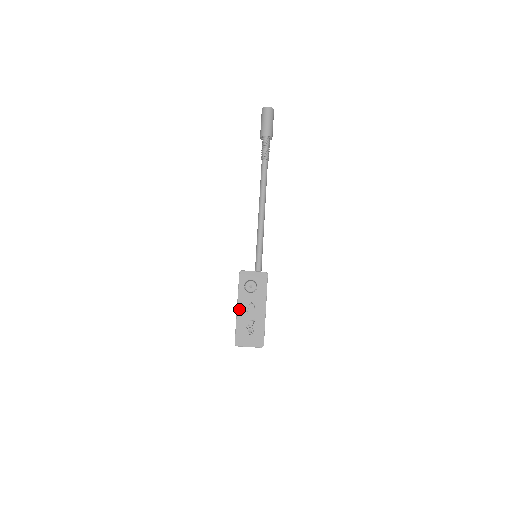
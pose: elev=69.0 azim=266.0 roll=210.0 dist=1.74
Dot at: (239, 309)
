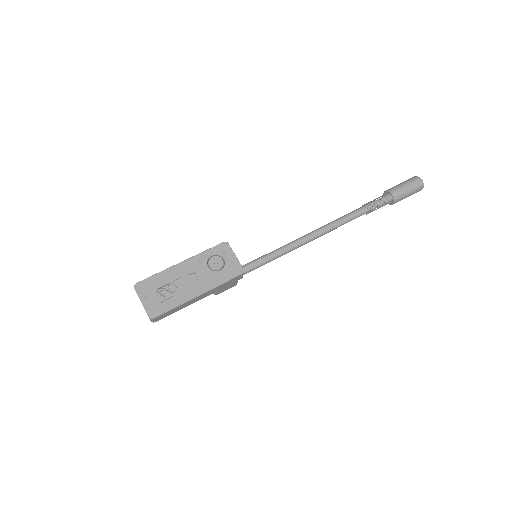
Dot at: (181, 265)
